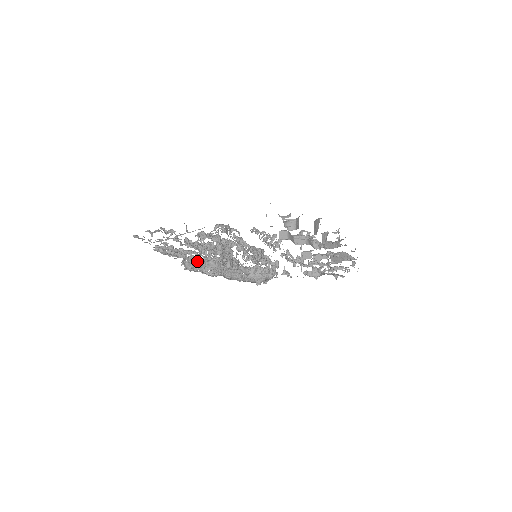
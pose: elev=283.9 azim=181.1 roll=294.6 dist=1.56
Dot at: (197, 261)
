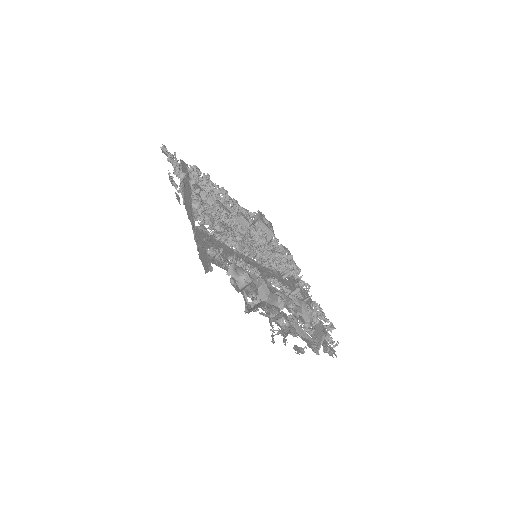
Dot at: (226, 206)
